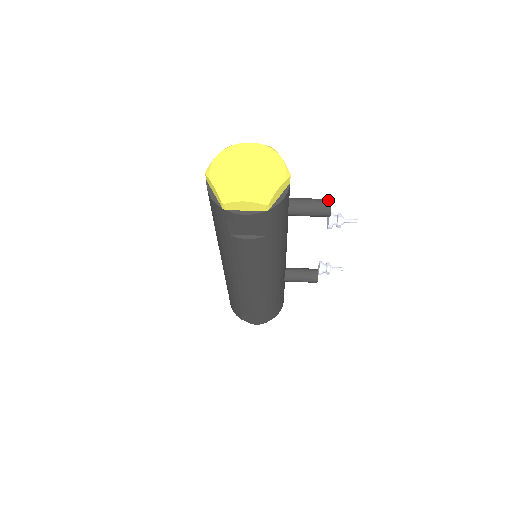
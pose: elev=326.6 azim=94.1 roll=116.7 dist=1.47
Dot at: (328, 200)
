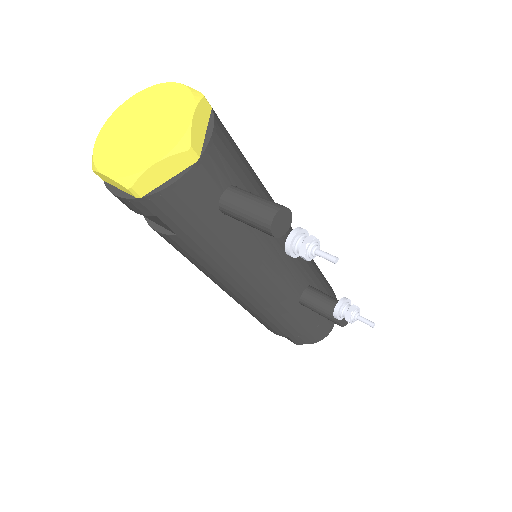
Dot at: (275, 208)
